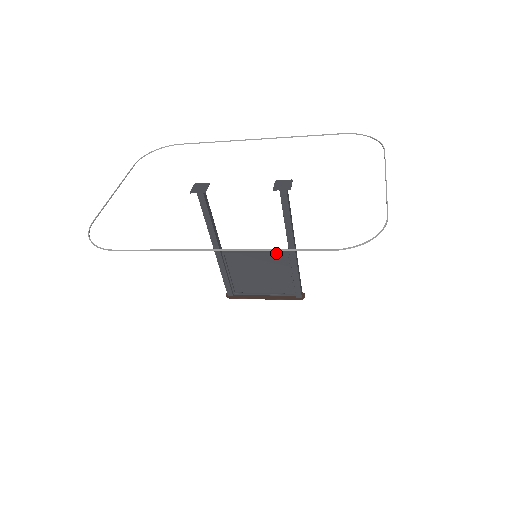
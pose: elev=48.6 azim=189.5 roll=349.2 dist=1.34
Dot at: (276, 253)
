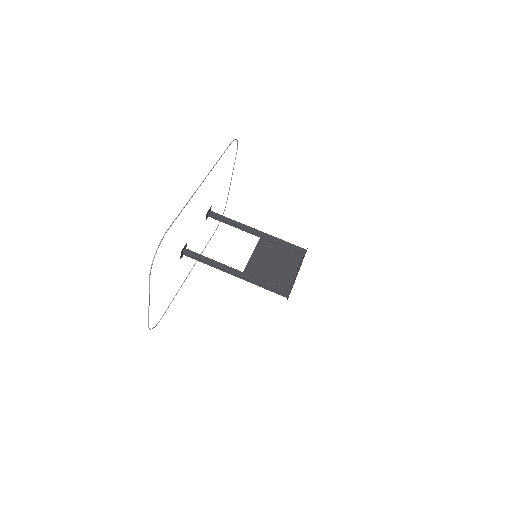
Dot at: (258, 243)
